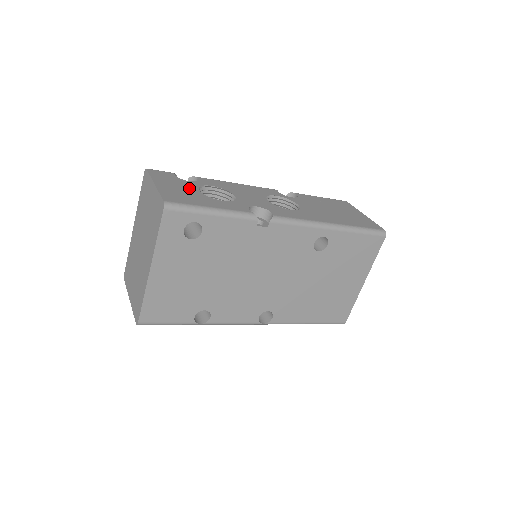
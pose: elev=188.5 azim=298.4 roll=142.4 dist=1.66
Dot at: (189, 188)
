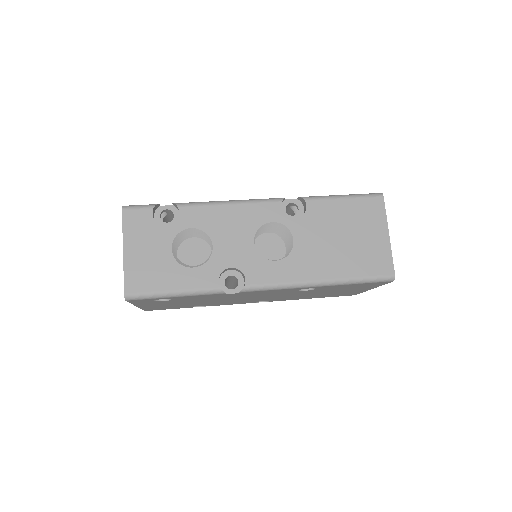
Dot at: (161, 248)
